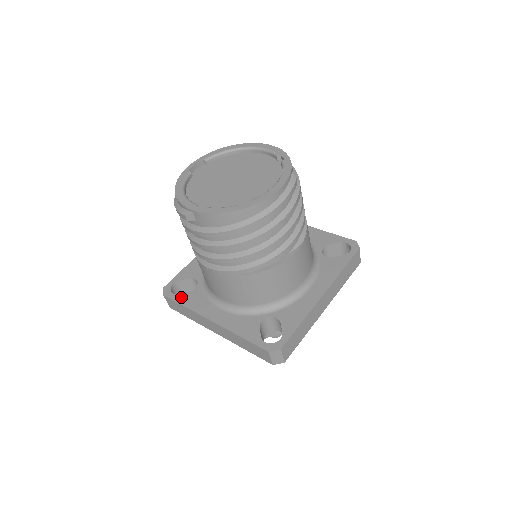
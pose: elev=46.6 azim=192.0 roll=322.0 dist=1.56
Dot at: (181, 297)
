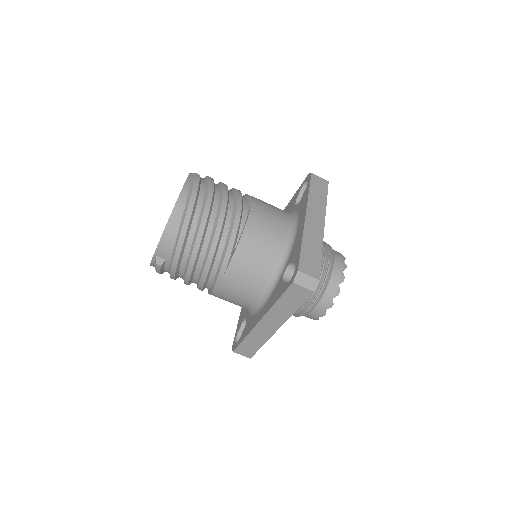
Dot at: (241, 338)
